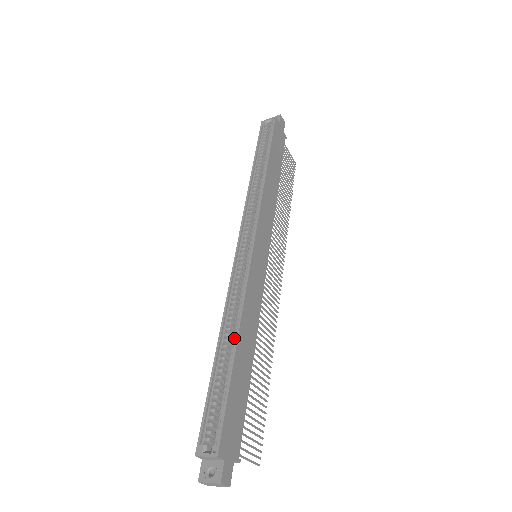
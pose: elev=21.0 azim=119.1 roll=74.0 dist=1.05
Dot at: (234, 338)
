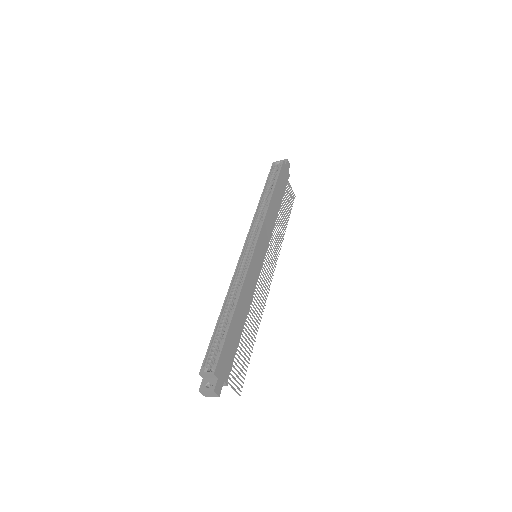
Dot at: (234, 305)
